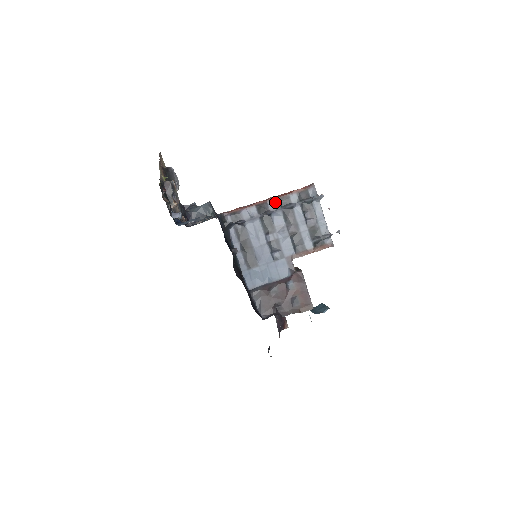
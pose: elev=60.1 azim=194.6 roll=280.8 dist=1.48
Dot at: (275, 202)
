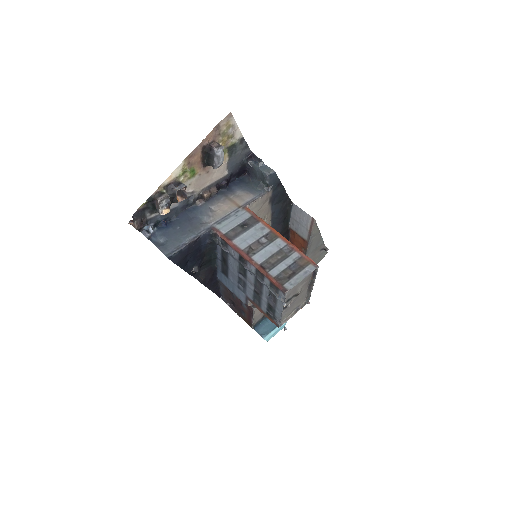
Dot at: (252, 268)
